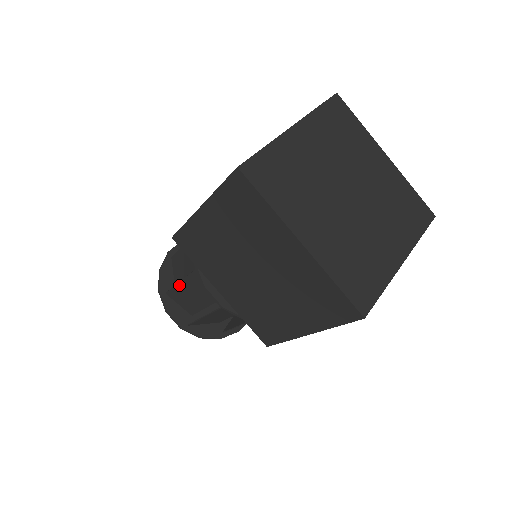
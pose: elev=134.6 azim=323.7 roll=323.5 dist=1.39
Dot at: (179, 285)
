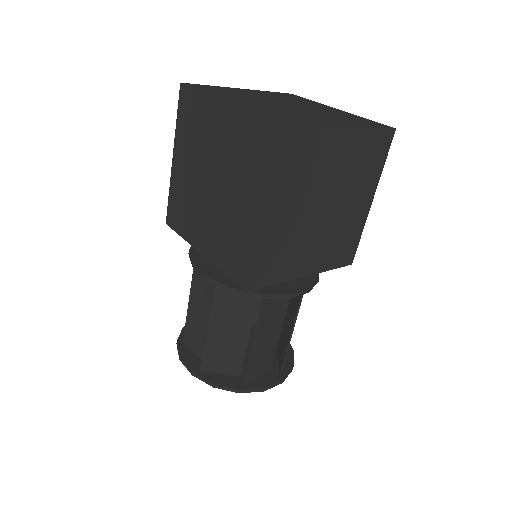
Dot at: (189, 313)
